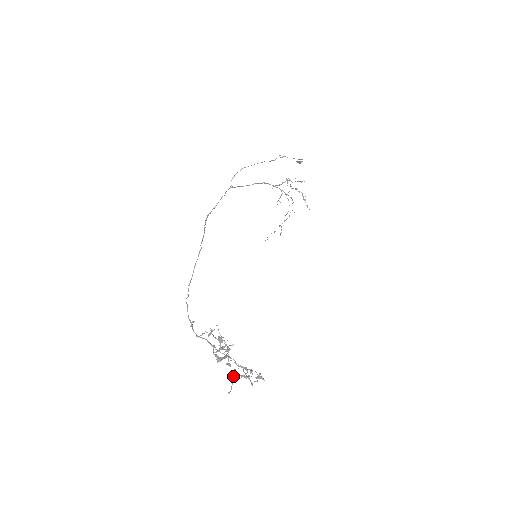
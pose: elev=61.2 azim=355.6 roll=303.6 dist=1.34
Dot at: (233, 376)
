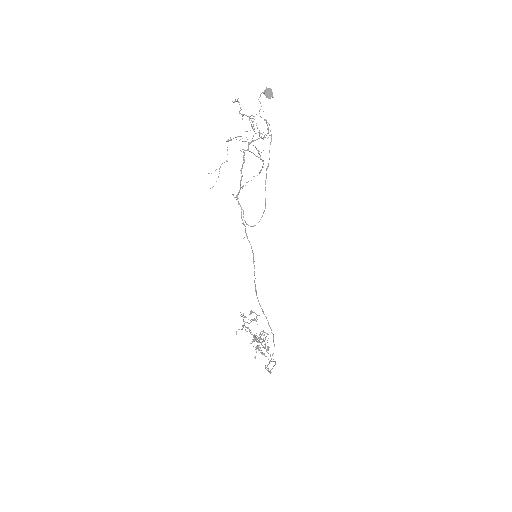
Dot at: occluded
